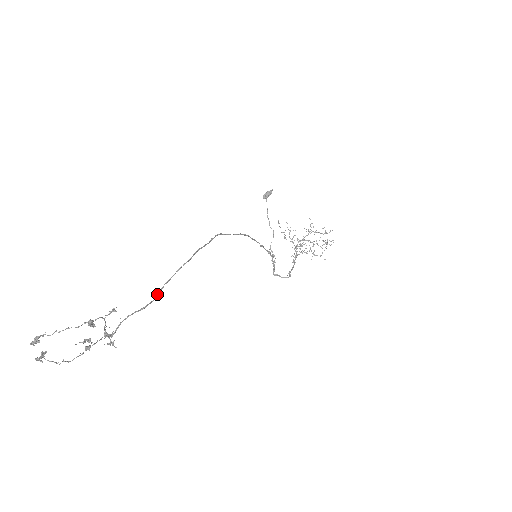
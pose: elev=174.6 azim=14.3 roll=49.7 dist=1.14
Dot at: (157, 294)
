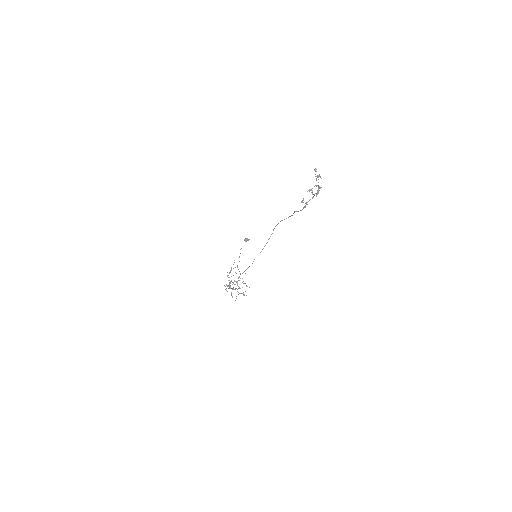
Dot at: (297, 211)
